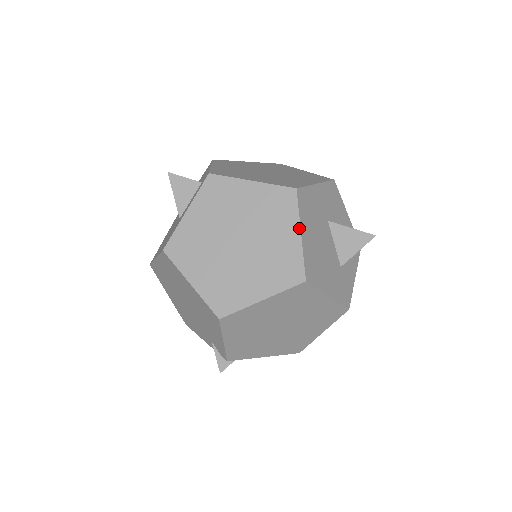
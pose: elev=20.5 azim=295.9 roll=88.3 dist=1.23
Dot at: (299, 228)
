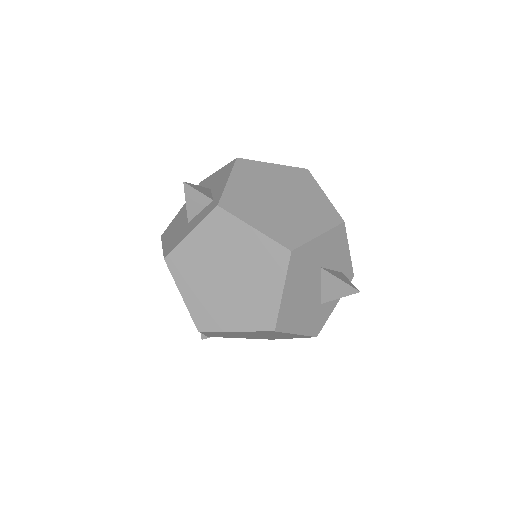
Dot at: (283, 287)
